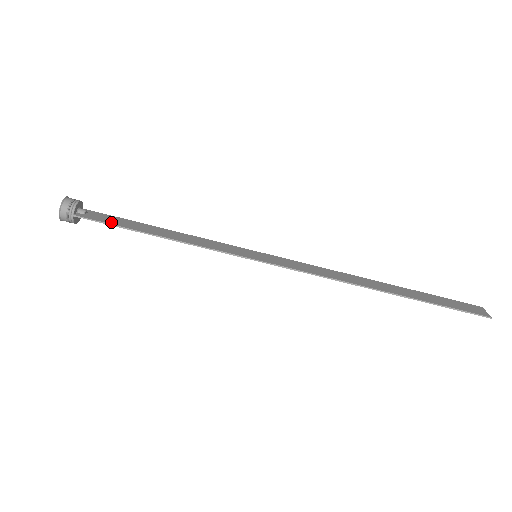
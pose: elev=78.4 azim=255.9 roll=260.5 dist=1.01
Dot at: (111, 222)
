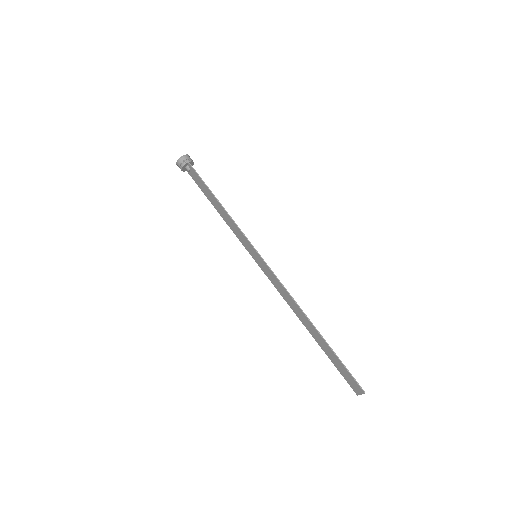
Dot at: (202, 180)
